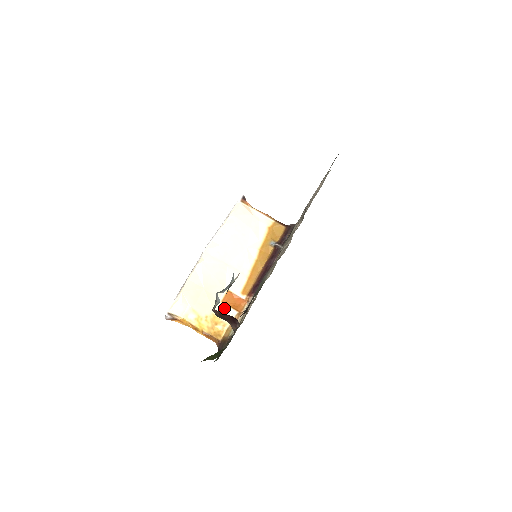
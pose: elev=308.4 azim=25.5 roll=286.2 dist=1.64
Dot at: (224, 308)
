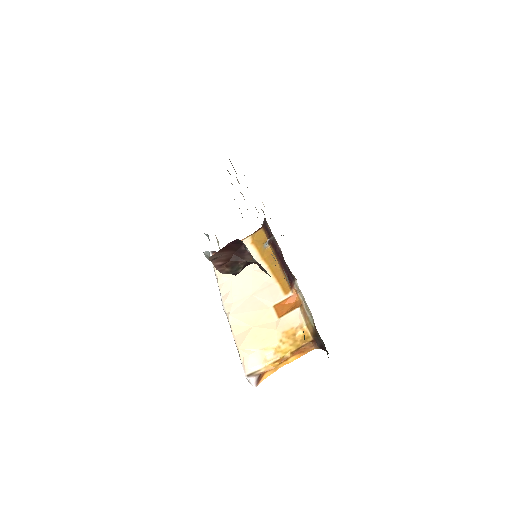
Dot at: (286, 319)
